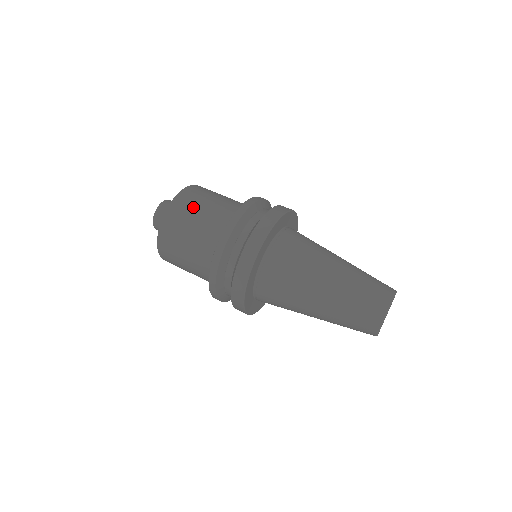
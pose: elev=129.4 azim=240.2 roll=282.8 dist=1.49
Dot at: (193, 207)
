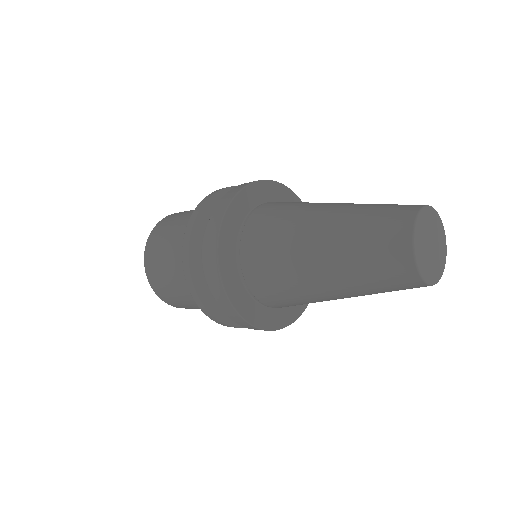
Dot at: occluded
